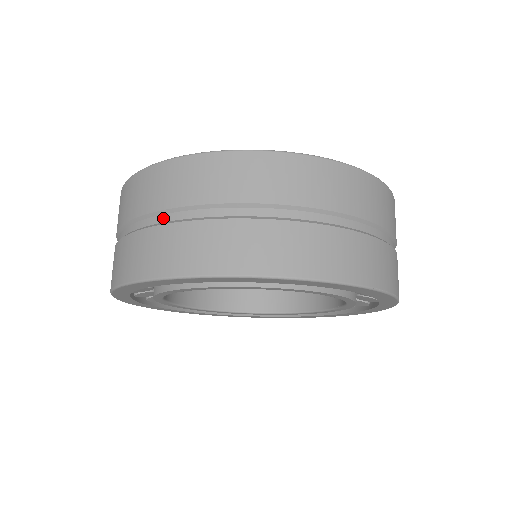
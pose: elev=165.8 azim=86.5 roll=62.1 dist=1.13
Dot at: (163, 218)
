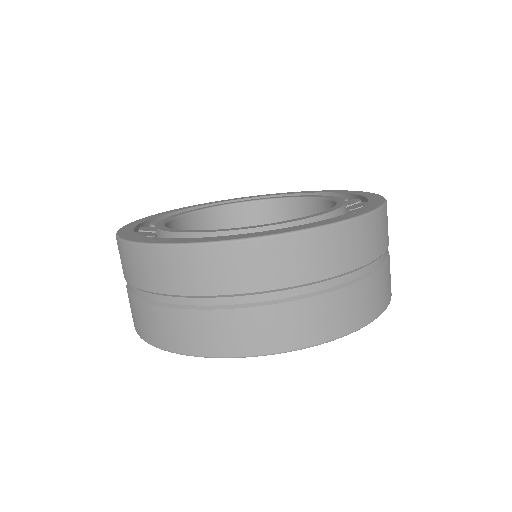
Dot at: (143, 294)
